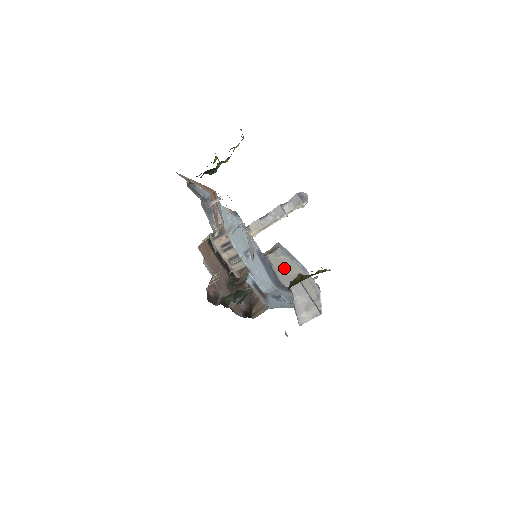
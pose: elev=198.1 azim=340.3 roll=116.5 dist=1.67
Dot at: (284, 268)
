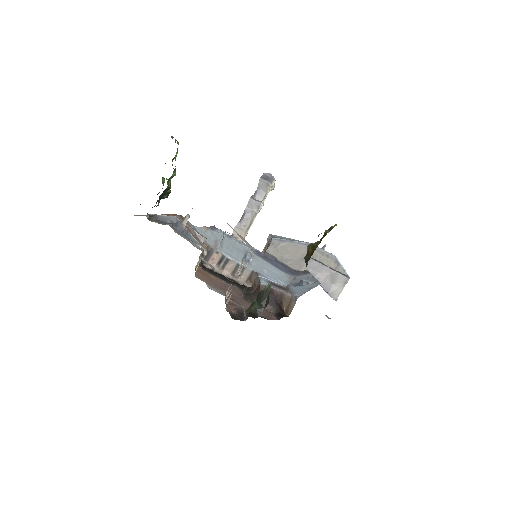
Dot at: (289, 254)
